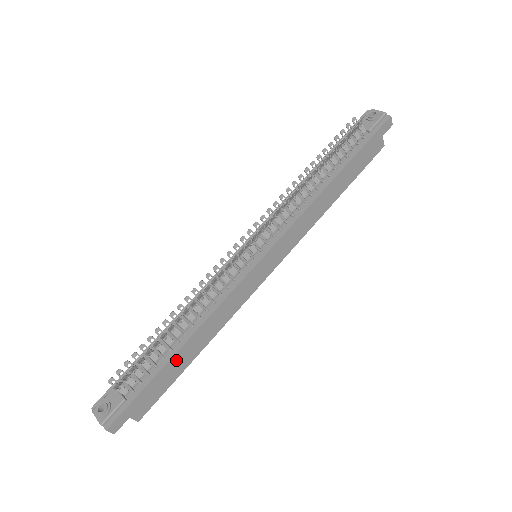
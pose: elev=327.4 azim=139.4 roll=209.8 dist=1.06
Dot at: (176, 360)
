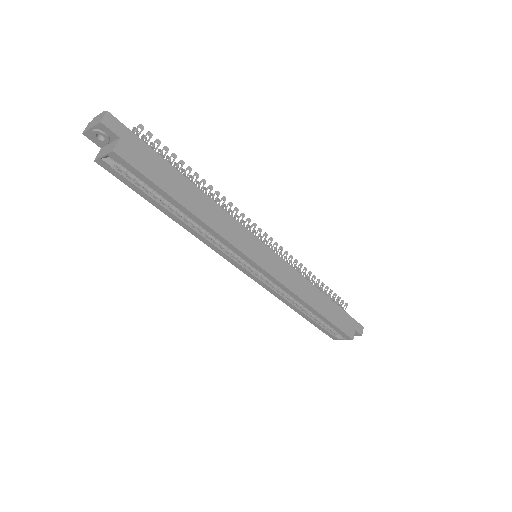
Dot at: (180, 181)
